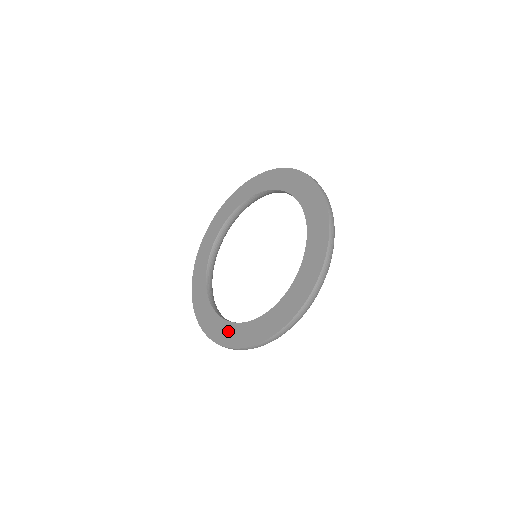
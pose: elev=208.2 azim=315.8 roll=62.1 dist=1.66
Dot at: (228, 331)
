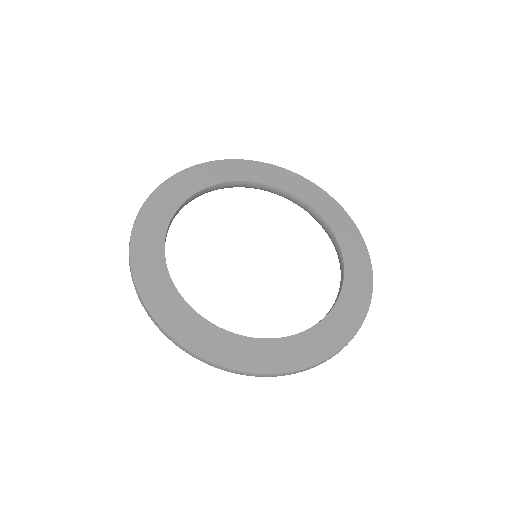
Dot at: (281, 351)
